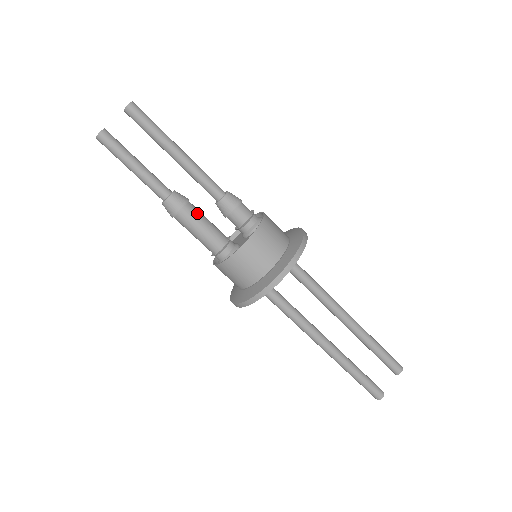
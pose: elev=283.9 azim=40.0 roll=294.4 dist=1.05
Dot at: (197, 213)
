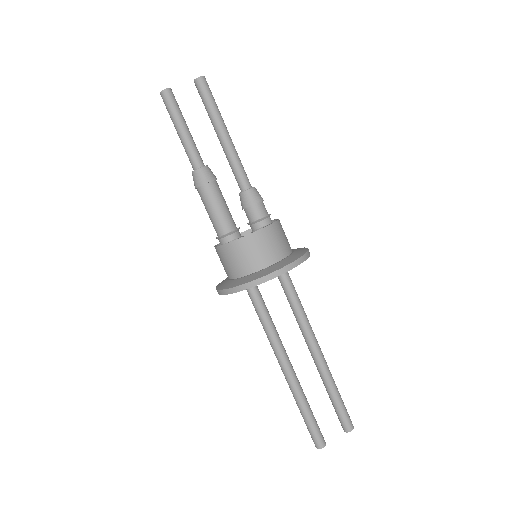
Dot at: (219, 193)
